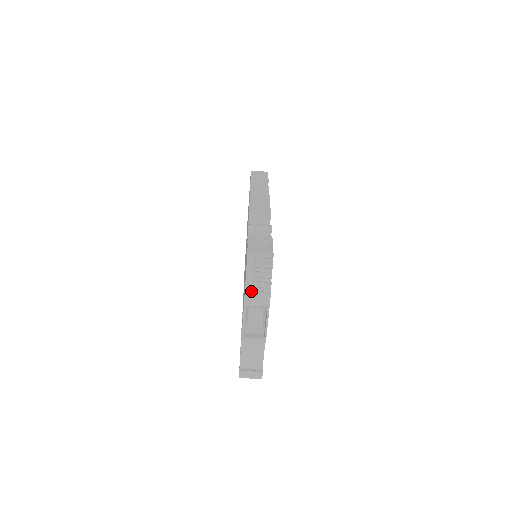
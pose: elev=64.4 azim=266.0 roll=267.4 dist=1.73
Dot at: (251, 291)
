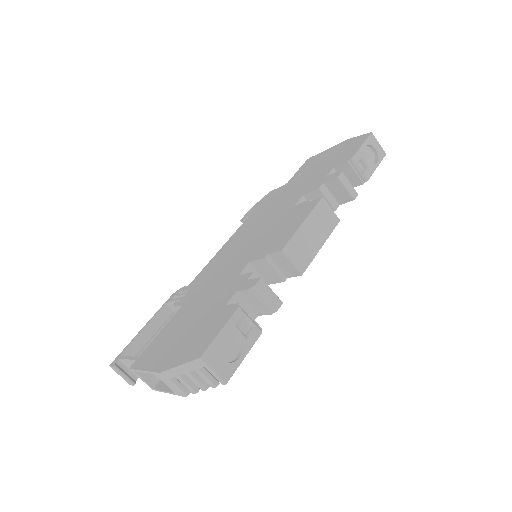
Dot at: (170, 377)
